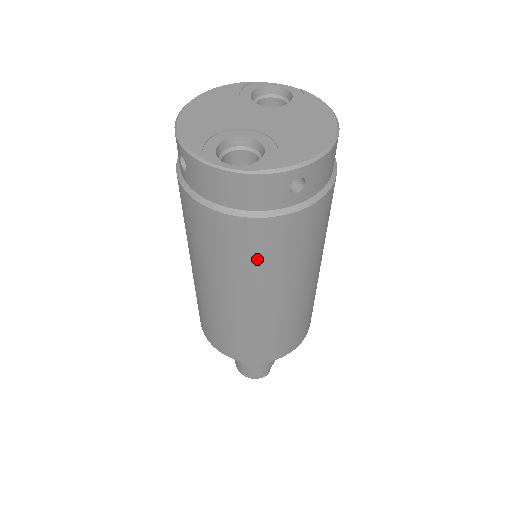
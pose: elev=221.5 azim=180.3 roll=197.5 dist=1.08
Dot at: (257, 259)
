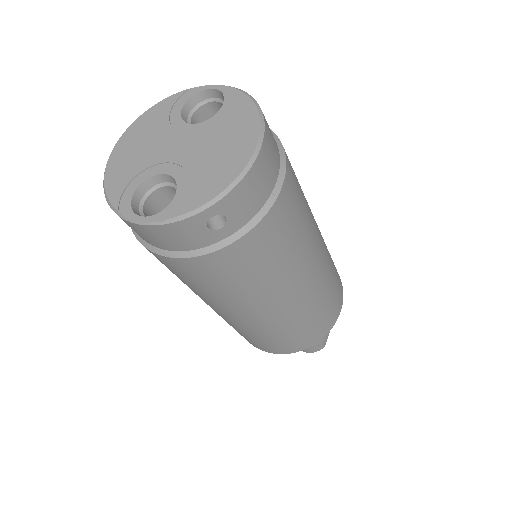
Dot at: (218, 286)
